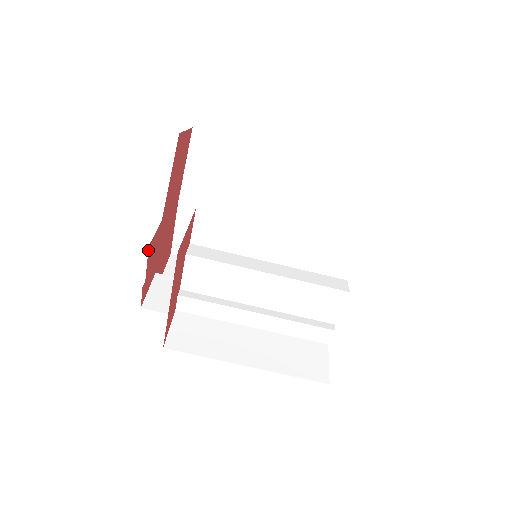
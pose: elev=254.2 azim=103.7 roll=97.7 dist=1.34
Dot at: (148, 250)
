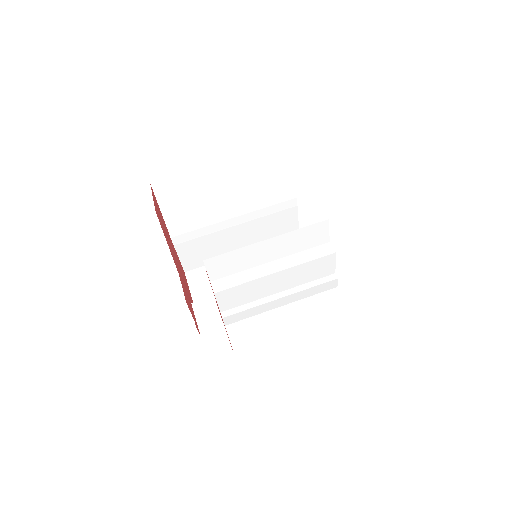
Dot at: occluded
